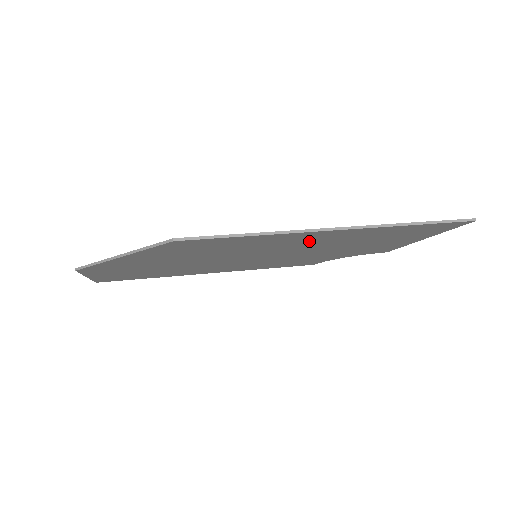
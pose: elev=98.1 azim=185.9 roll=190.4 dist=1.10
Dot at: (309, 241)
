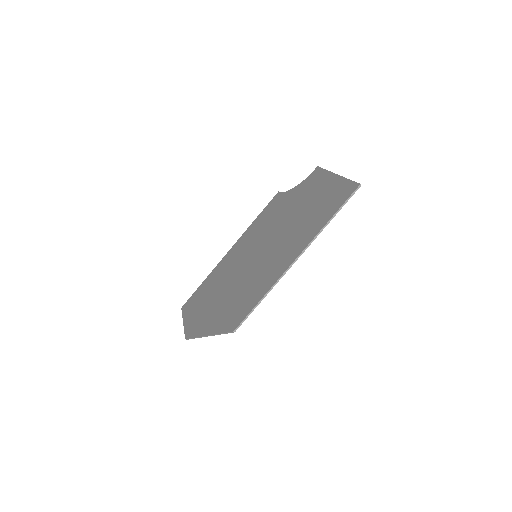
Dot at: (283, 254)
